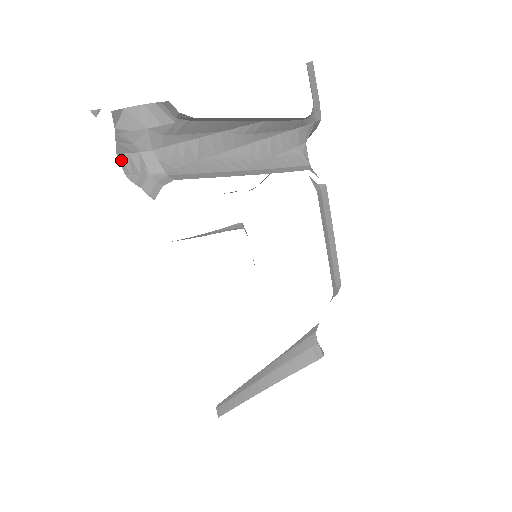
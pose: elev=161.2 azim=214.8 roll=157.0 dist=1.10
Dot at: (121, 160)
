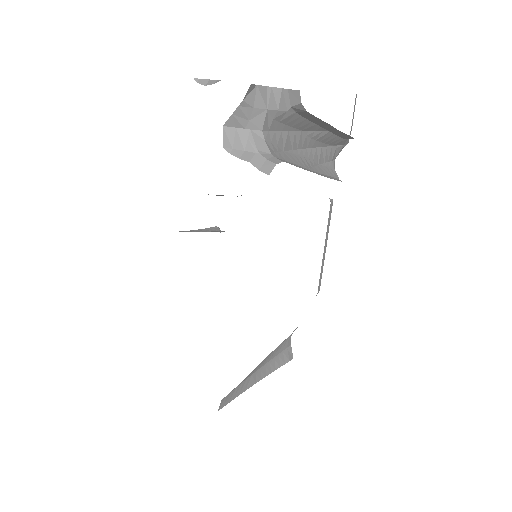
Dot at: (226, 132)
